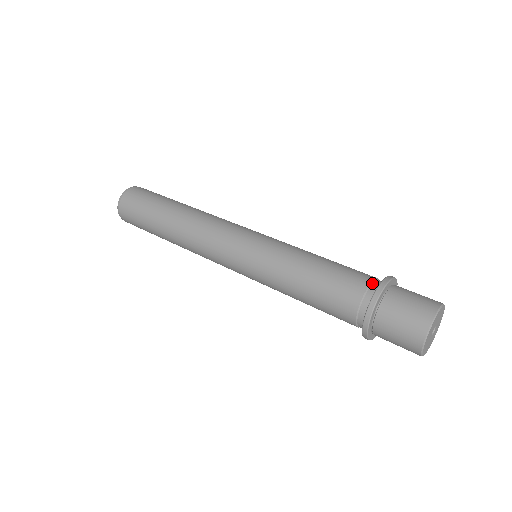
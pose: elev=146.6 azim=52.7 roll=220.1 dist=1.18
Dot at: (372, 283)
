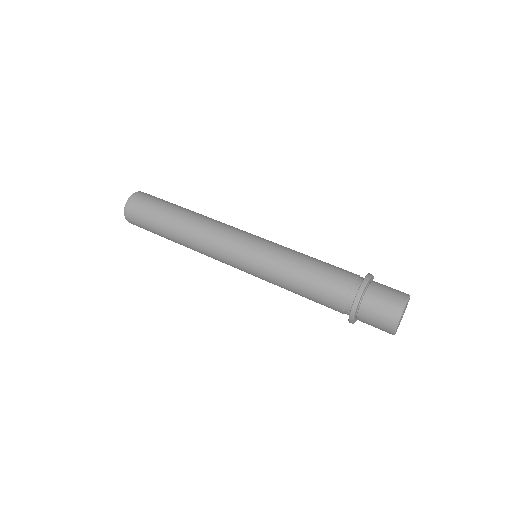
Dot at: (347, 301)
